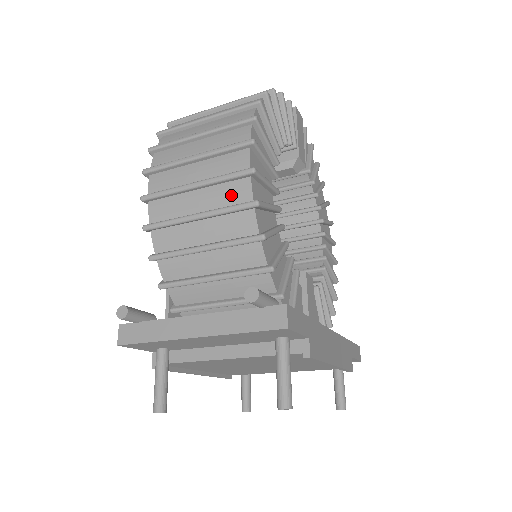
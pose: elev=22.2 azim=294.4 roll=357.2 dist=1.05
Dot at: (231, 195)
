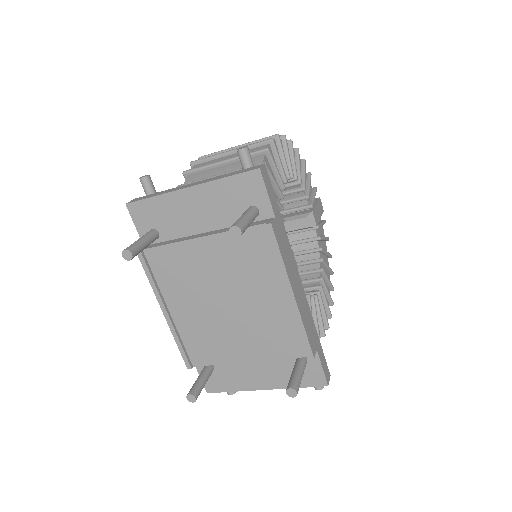
Dot at: occluded
